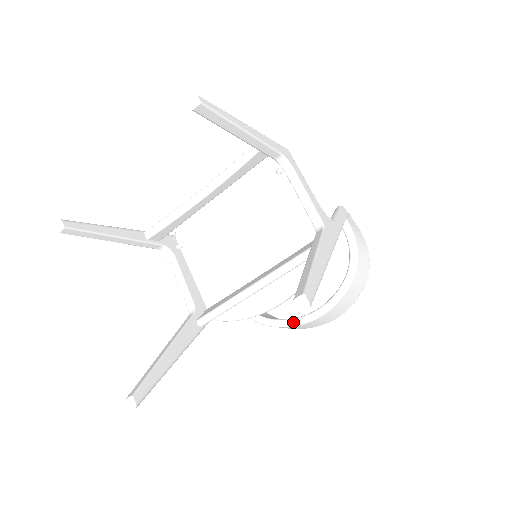
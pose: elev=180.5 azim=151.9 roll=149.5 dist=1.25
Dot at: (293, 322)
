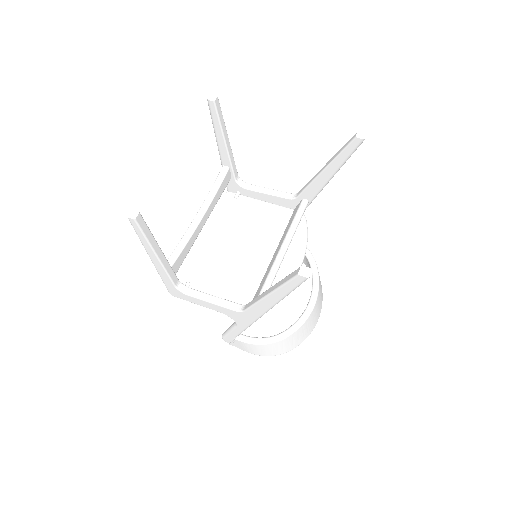
Dot at: (301, 320)
